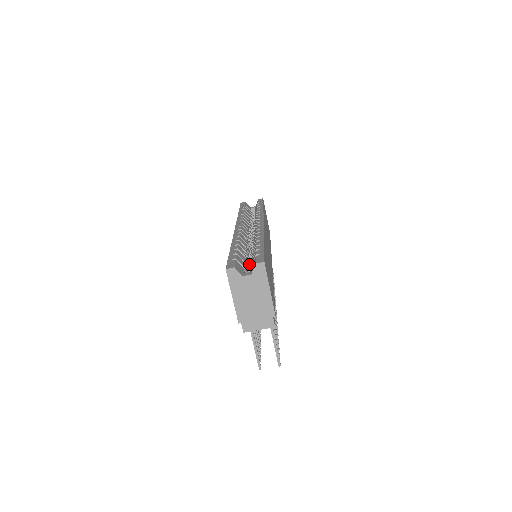
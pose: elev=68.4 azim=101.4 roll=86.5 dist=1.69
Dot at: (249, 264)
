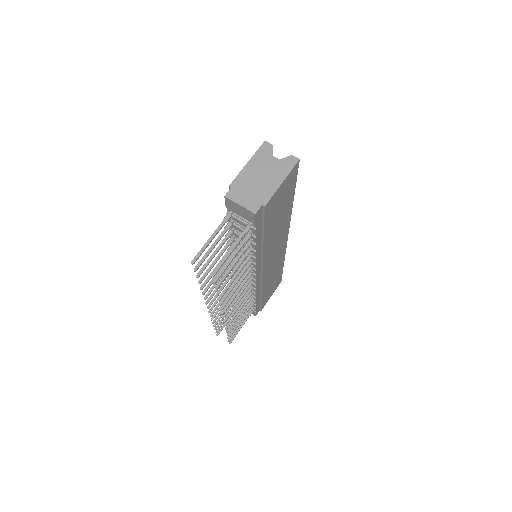
Dot at: occluded
